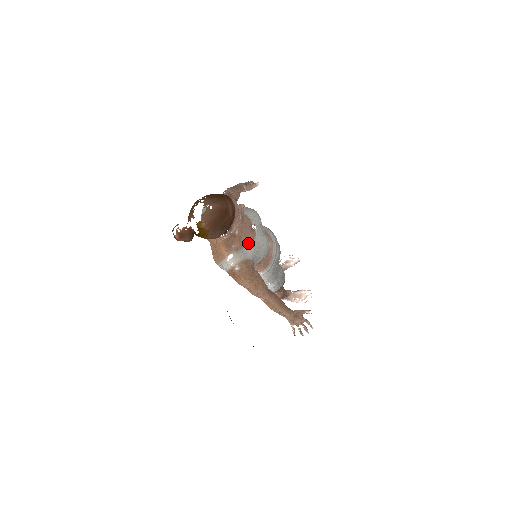
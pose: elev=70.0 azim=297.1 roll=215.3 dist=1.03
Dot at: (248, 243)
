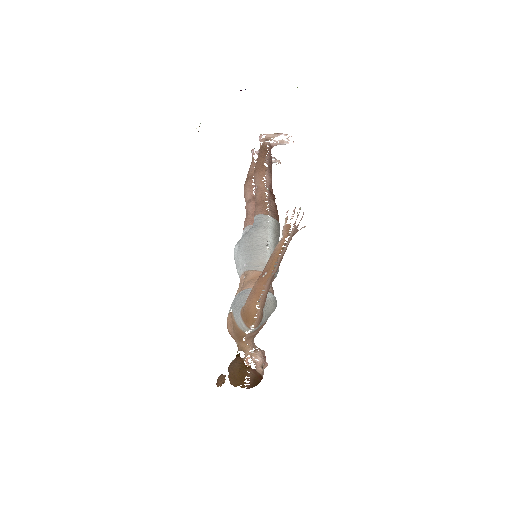
Dot at: occluded
